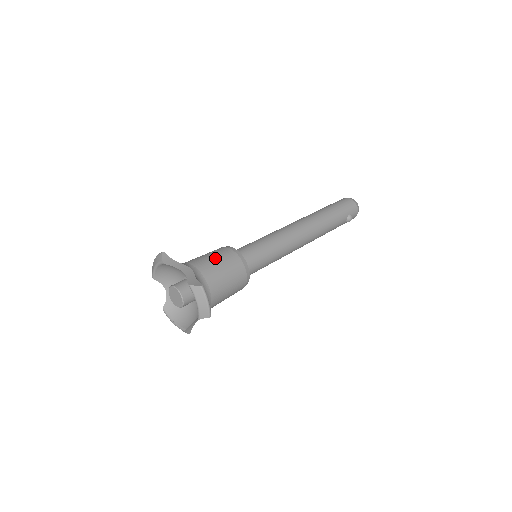
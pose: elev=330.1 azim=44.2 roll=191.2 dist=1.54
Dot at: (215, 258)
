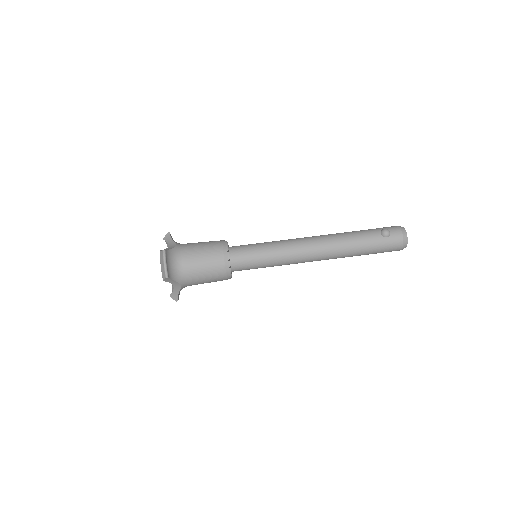
Dot at: (207, 280)
